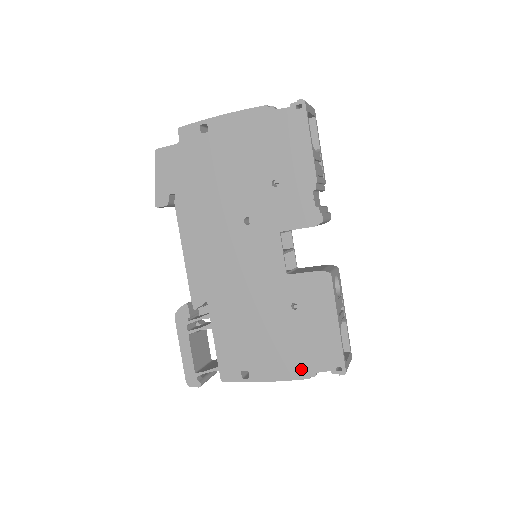
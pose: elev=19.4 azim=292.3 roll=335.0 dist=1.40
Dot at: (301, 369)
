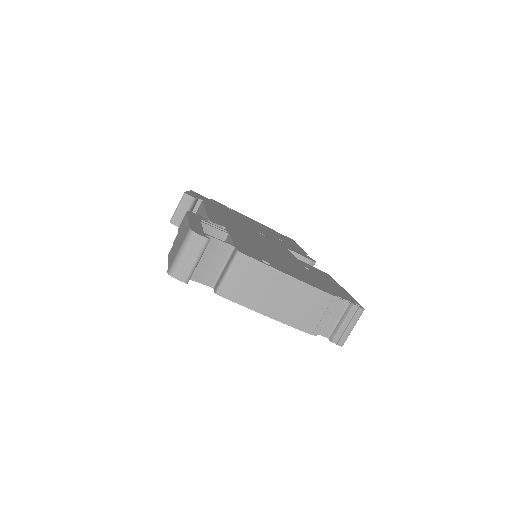
Dot at: (324, 288)
